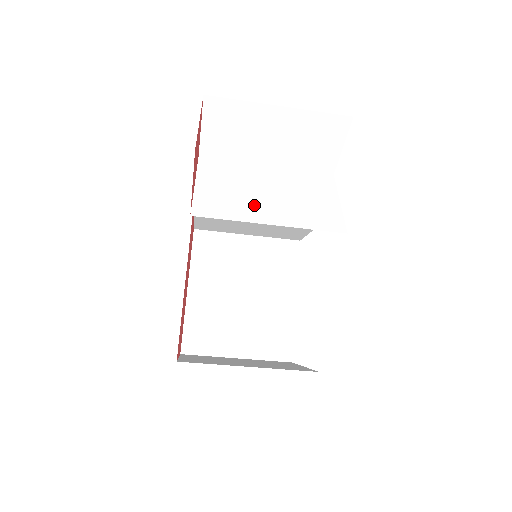
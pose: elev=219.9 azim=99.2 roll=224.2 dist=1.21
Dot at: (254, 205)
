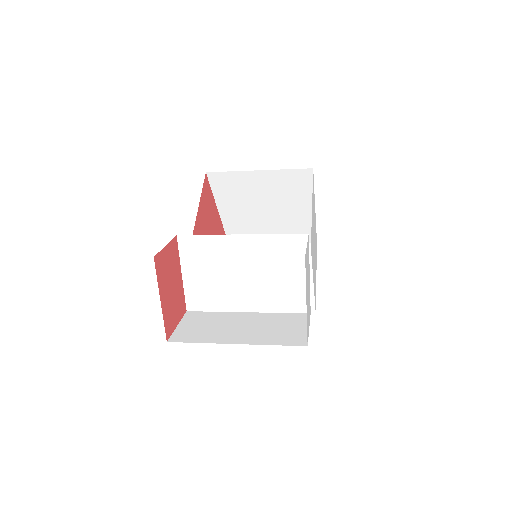
Dot at: (232, 292)
